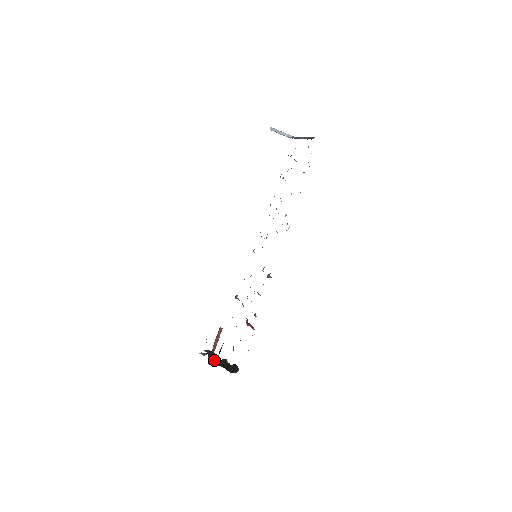
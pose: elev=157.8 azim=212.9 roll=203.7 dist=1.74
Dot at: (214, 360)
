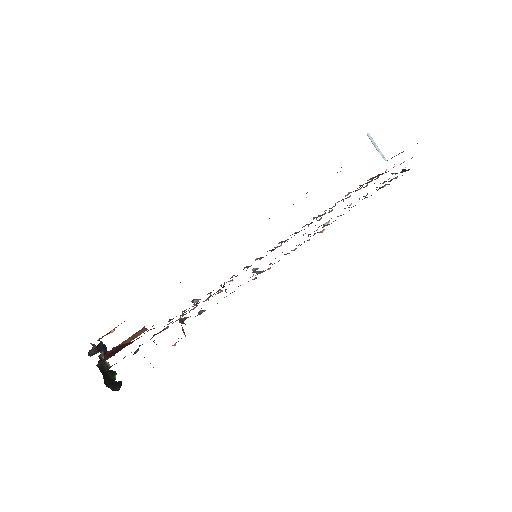
Dot at: (101, 364)
